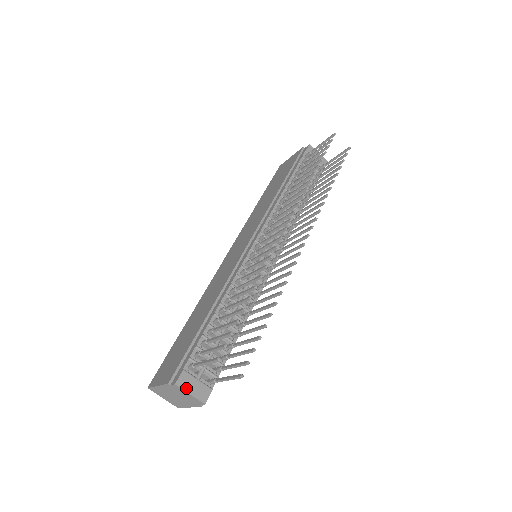
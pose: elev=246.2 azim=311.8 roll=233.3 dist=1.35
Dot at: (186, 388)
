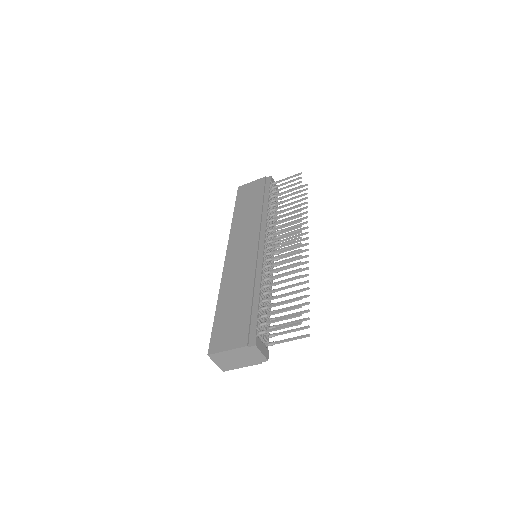
Dot at: (260, 348)
